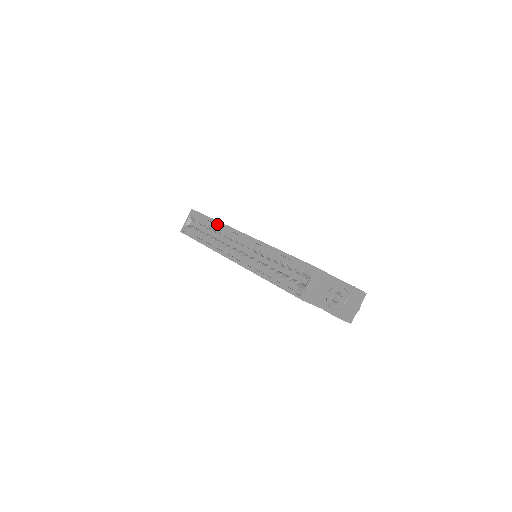
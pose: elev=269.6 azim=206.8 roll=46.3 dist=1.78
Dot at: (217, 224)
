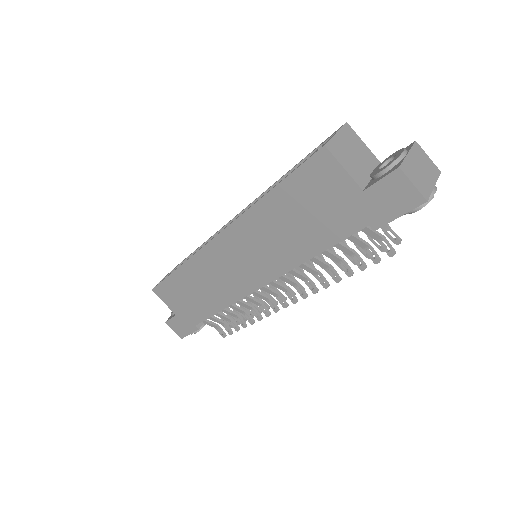
Dot at: (203, 243)
